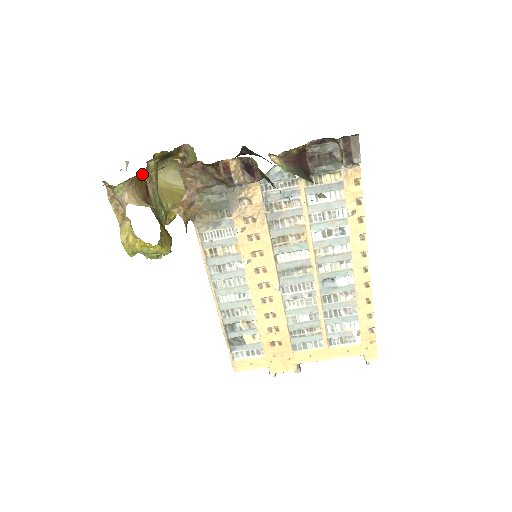
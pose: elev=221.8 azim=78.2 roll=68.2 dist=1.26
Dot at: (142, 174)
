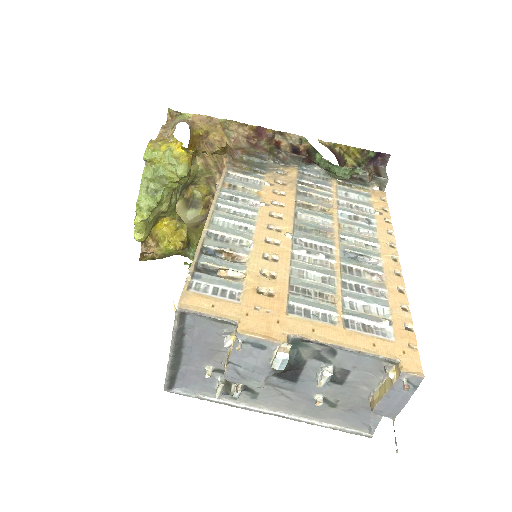
Dot at: (195, 143)
